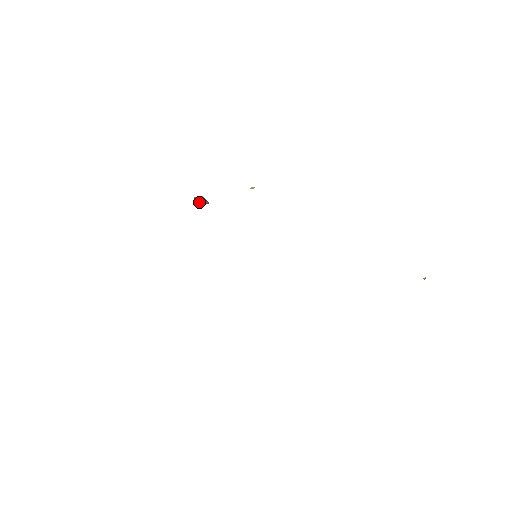
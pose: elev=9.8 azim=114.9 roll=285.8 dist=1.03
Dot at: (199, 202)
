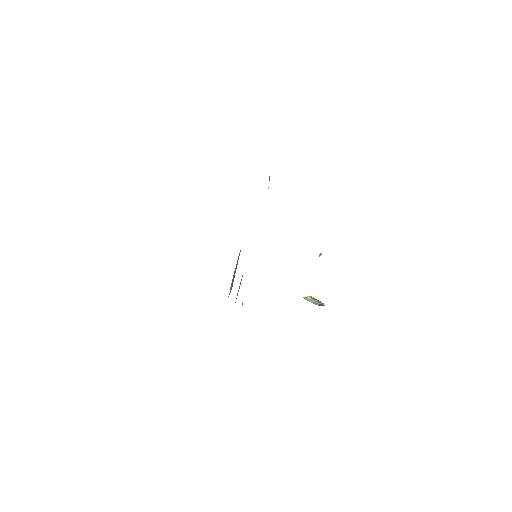
Dot at: occluded
